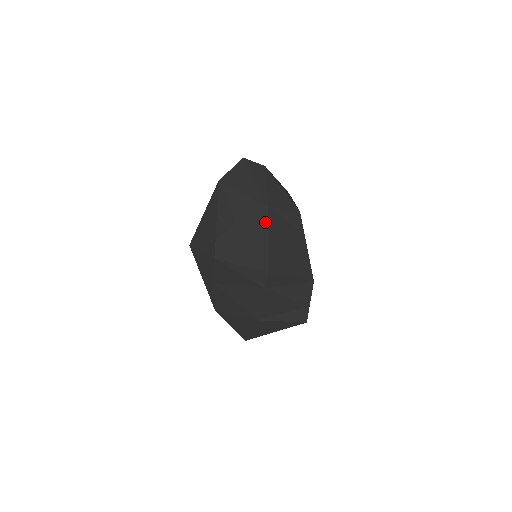
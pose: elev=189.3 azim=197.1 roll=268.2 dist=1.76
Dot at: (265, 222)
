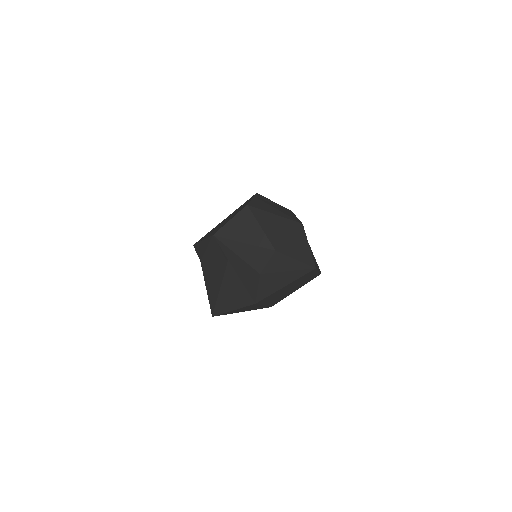
Dot at: (314, 272)
